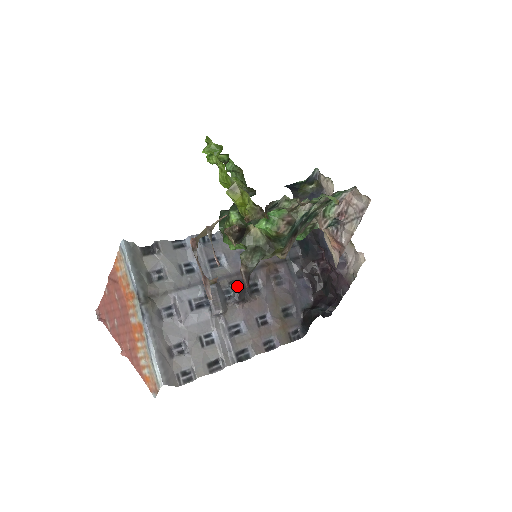
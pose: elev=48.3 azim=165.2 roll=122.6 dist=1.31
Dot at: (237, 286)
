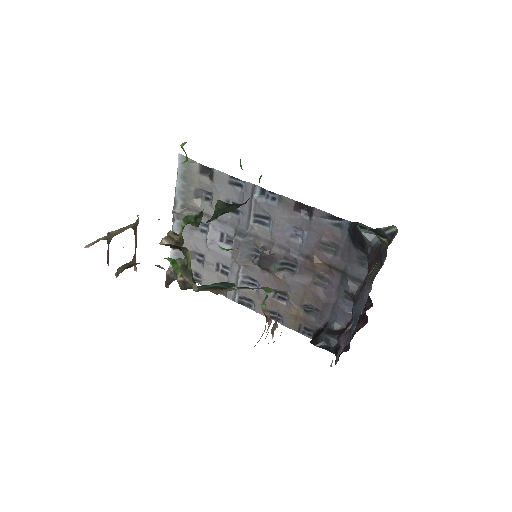
Dot at: (263, 256)
